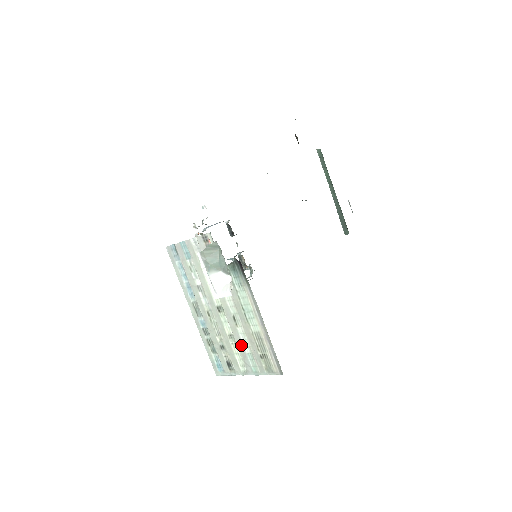
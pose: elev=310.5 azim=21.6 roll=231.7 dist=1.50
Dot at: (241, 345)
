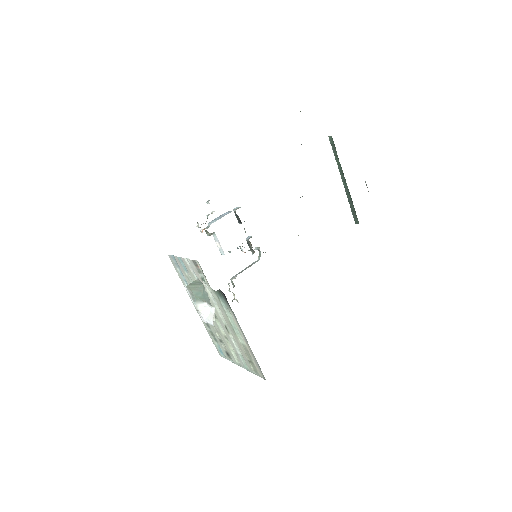
Dot at: (234, 347)
